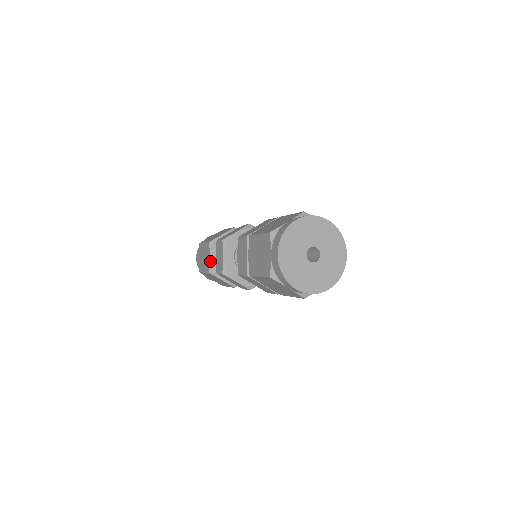
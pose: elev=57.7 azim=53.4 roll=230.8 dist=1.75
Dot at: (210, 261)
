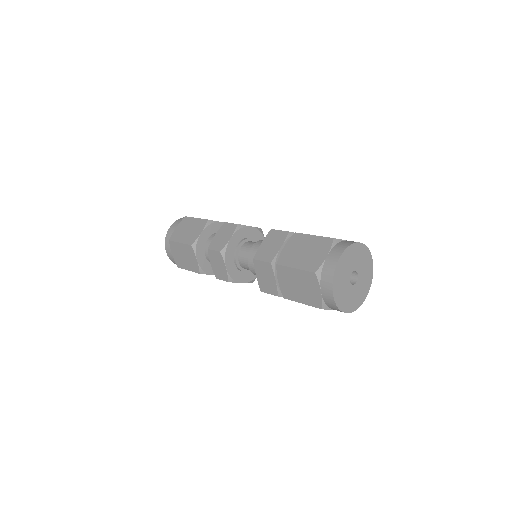
Dot at: (198, 263)
